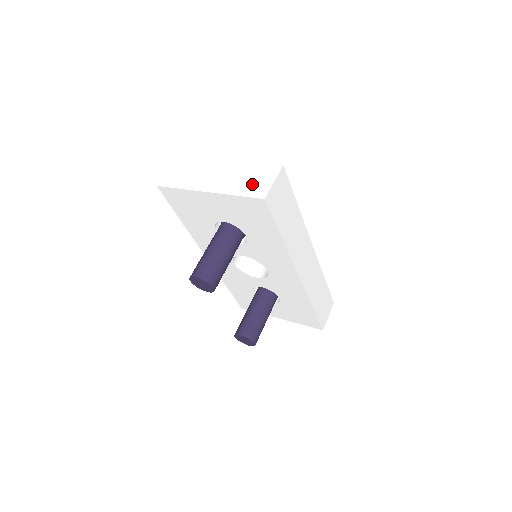
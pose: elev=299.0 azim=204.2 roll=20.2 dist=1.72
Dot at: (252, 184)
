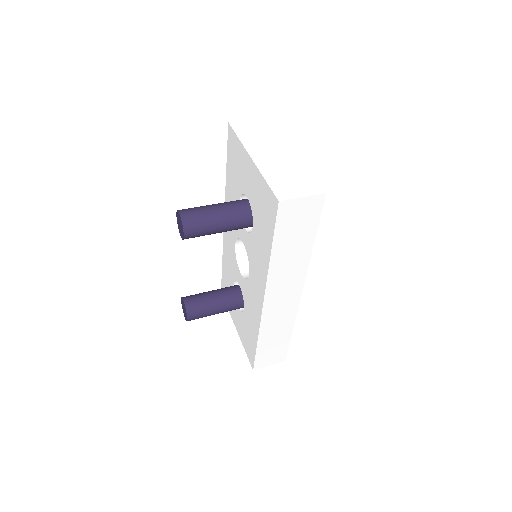
Dot at: (286, 183)
